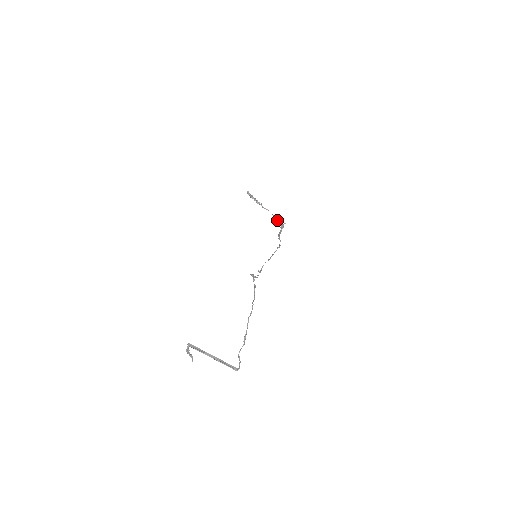
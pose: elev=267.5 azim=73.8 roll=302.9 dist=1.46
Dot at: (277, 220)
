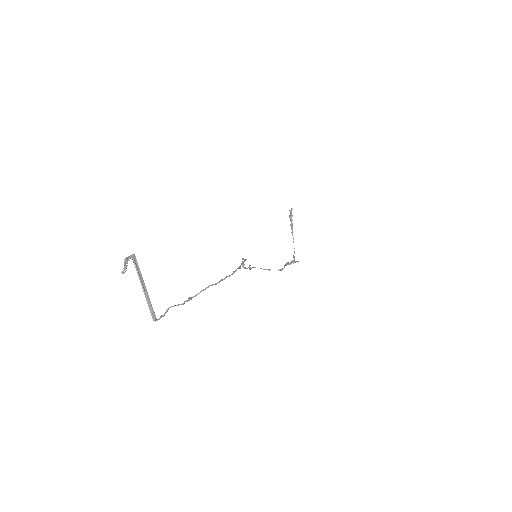
Dot at: (294, 253)
